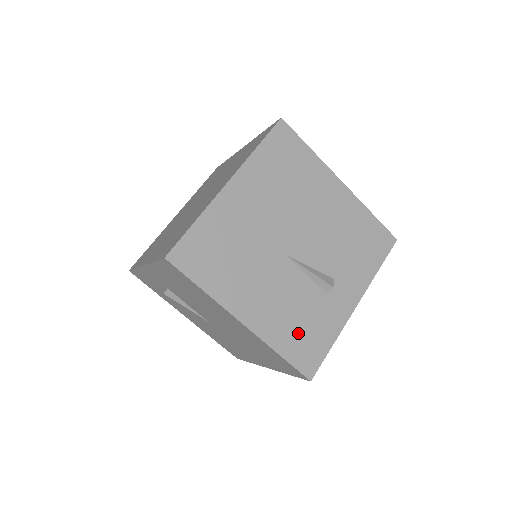
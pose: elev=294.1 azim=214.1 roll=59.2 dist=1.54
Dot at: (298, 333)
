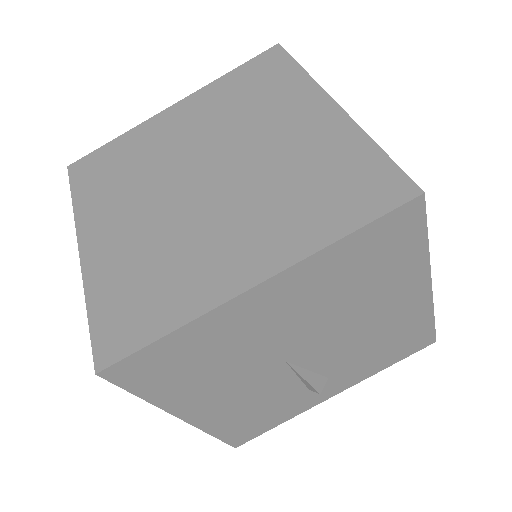
Dot at: (248, 420)
